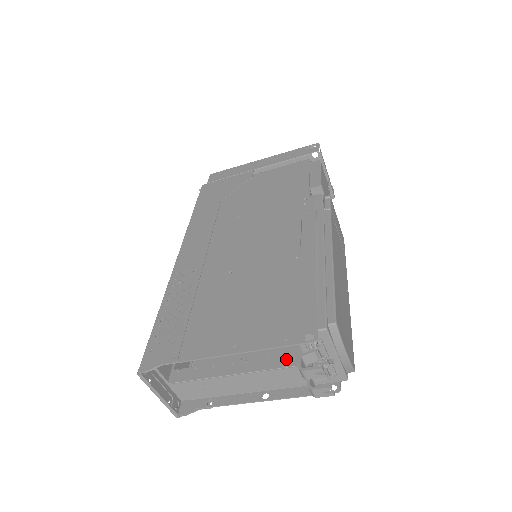
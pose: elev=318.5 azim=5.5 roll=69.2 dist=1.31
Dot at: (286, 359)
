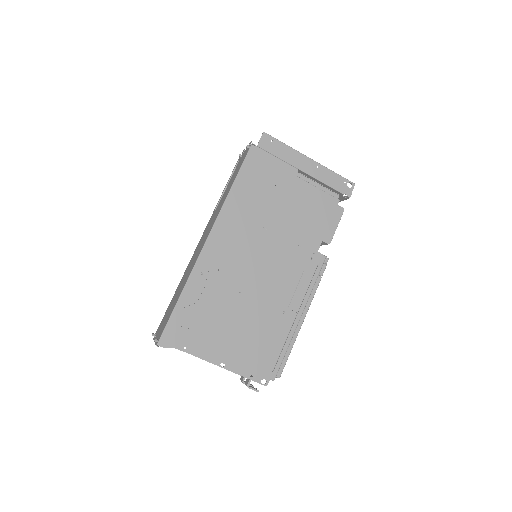
Dot at: occluded
